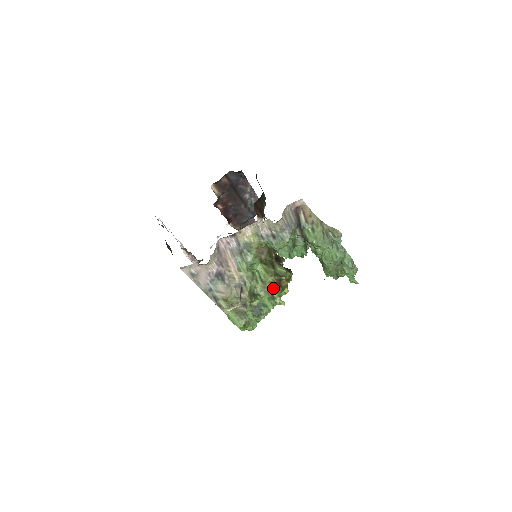
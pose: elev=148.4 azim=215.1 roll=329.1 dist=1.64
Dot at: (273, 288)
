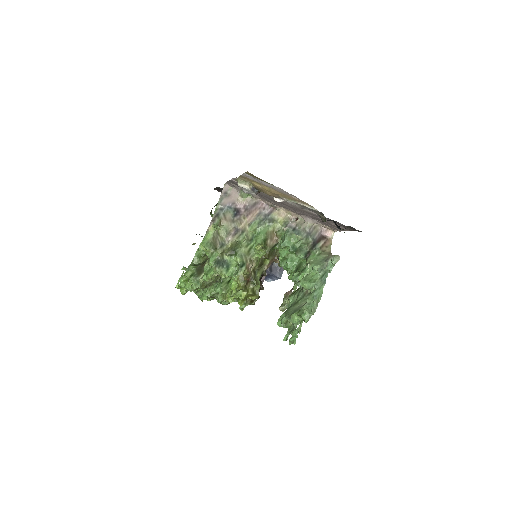
Dot at: (247, 265)
